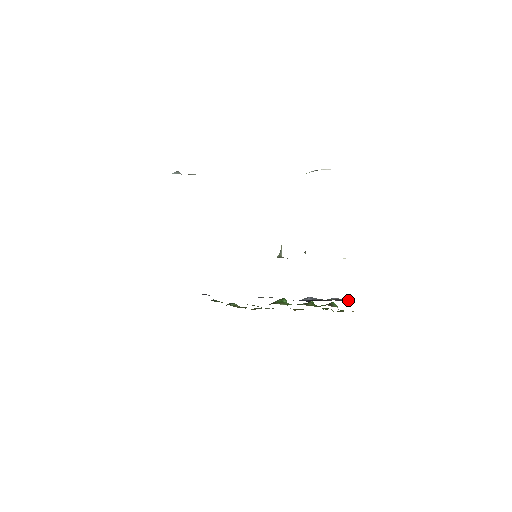
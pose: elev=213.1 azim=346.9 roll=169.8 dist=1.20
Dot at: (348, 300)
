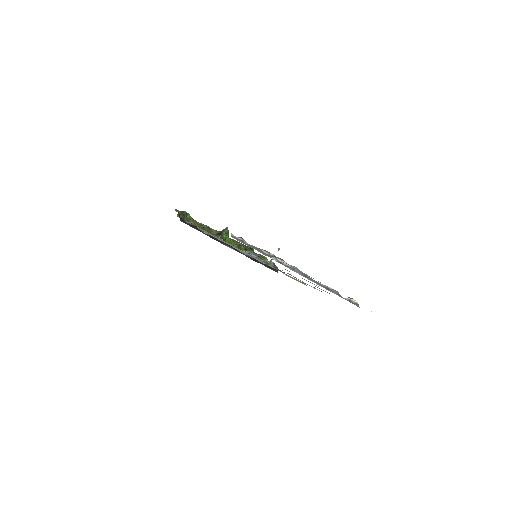
Dot at: (276, 270)
